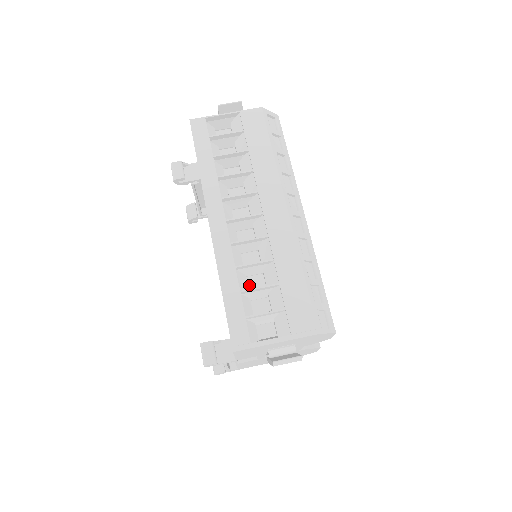
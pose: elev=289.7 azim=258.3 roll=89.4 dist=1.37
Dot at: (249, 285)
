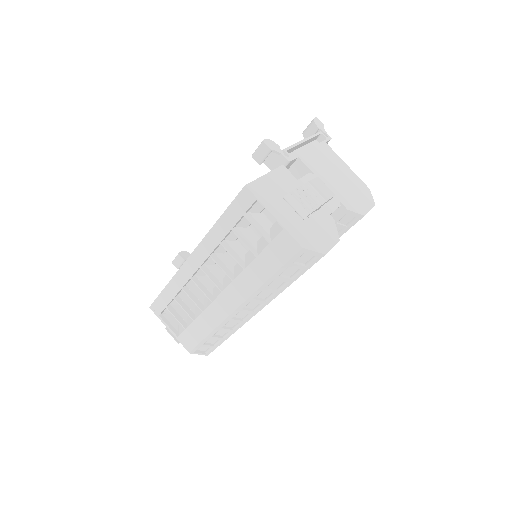
Dot at: occluded
